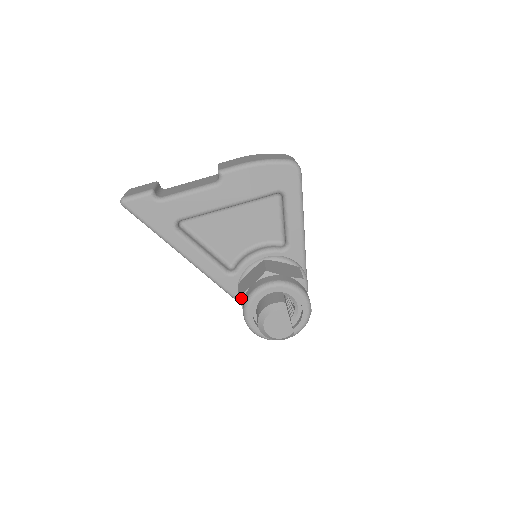
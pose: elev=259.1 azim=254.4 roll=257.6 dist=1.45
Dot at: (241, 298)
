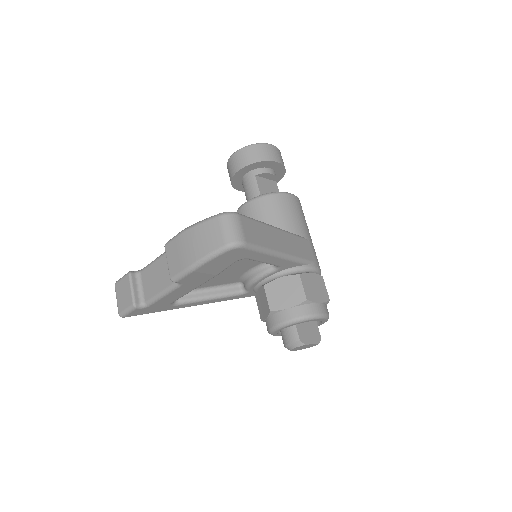
Dot at: occluded
